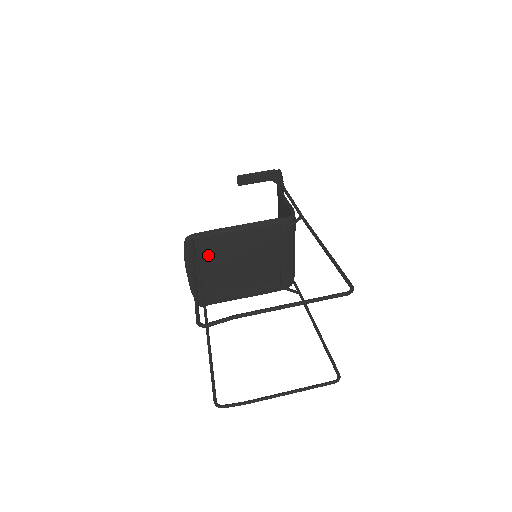
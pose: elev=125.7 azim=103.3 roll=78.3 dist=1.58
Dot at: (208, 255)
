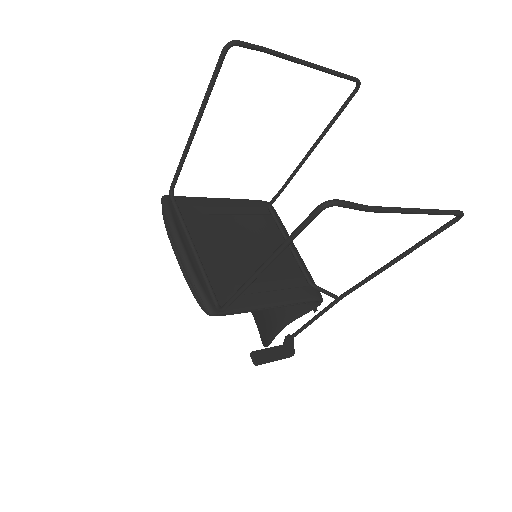
Dot at: (196, 222)
